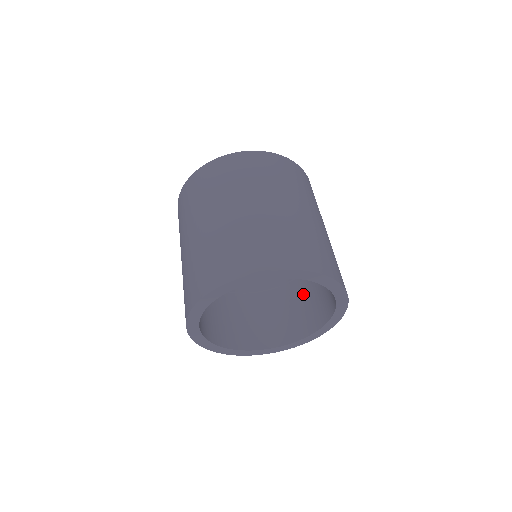
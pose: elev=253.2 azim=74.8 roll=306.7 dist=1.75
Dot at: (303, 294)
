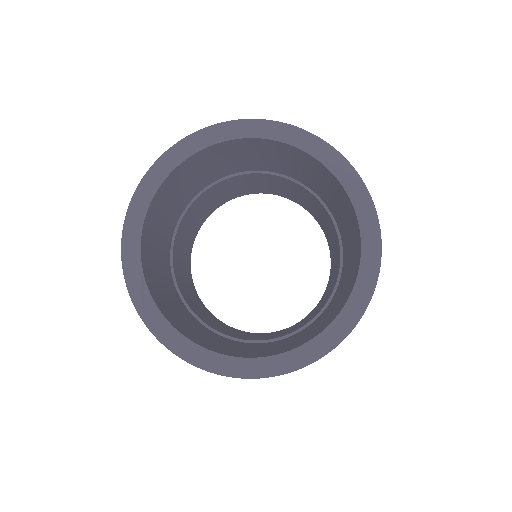
Dot at: (334, 302)
